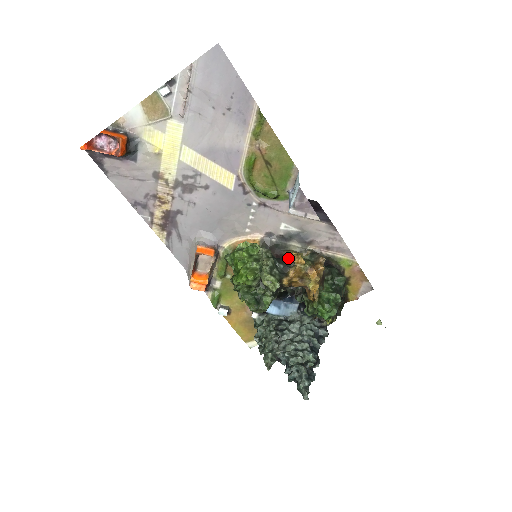
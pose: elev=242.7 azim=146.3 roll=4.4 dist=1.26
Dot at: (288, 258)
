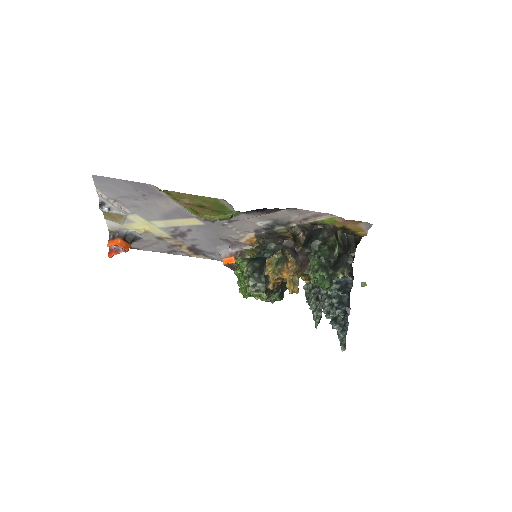
Dot at: (265, 266)
